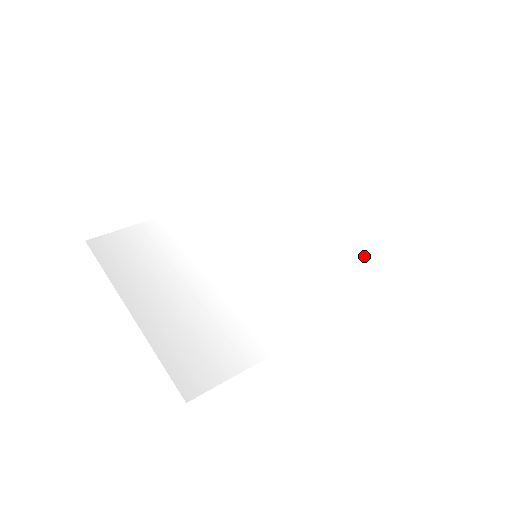
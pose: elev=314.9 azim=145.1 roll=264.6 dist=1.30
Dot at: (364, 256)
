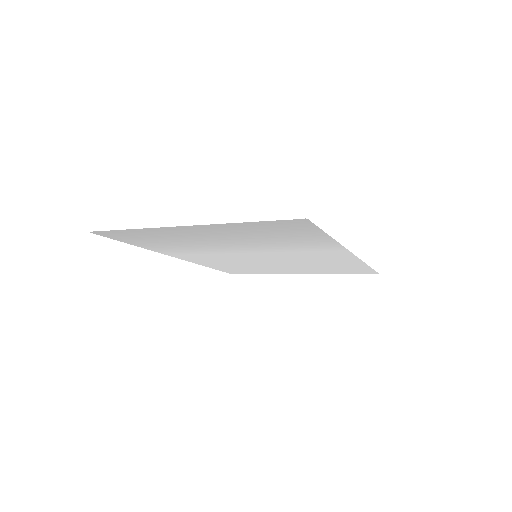
Dot at: (333, 269)
